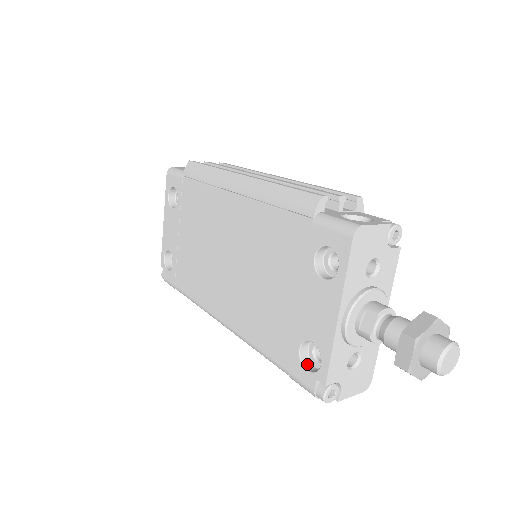
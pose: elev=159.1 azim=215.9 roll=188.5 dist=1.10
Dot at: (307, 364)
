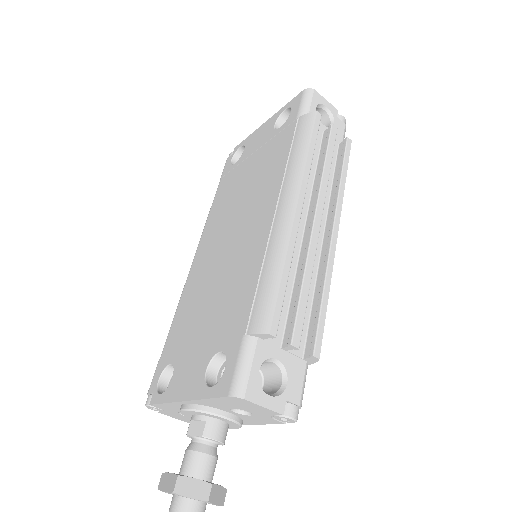
Dot at: (166, 375)
